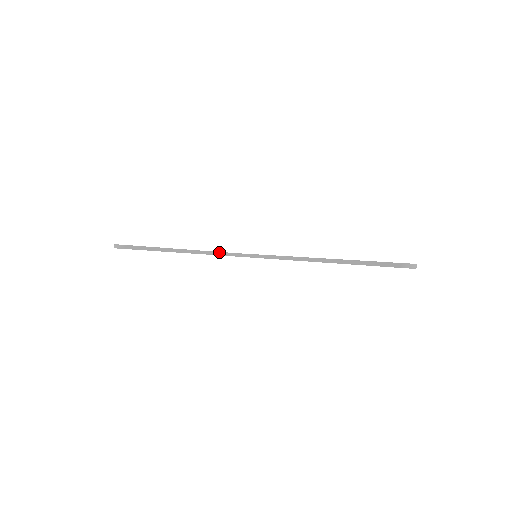
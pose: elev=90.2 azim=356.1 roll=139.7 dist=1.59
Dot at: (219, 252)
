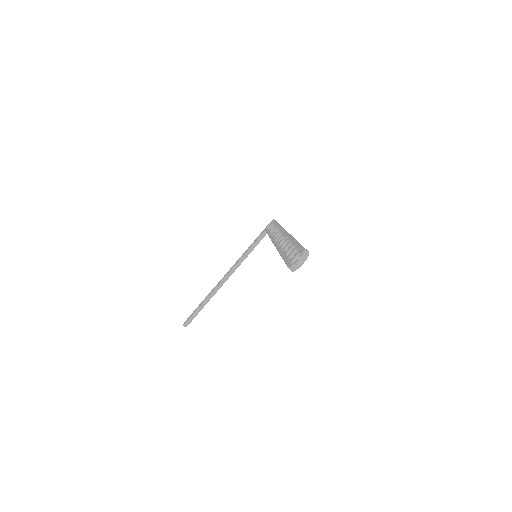
Dot at: (251, 248)
